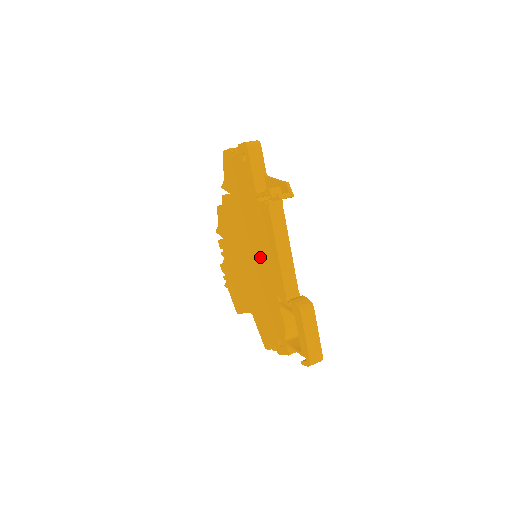
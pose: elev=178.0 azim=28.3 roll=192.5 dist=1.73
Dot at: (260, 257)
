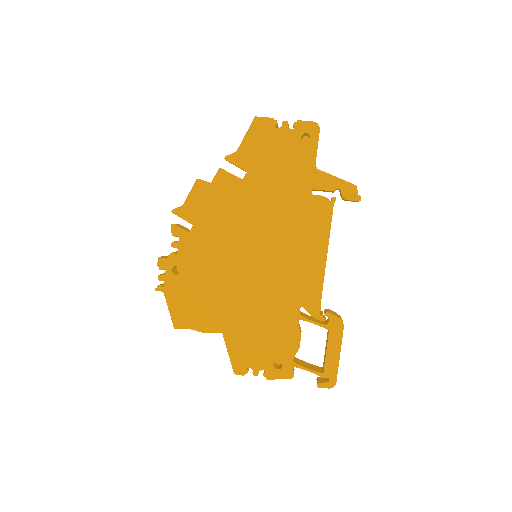
Dot at: (283, 258)
